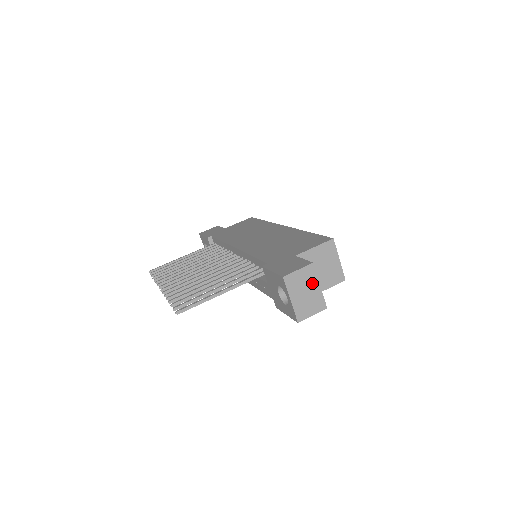
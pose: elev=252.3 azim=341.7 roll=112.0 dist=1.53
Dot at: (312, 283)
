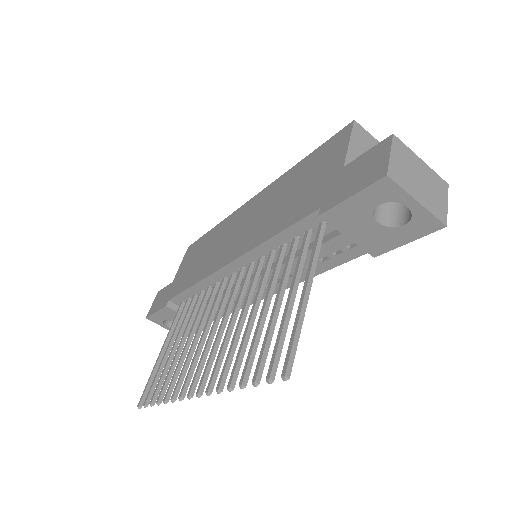
Dot at: (413, 162)
